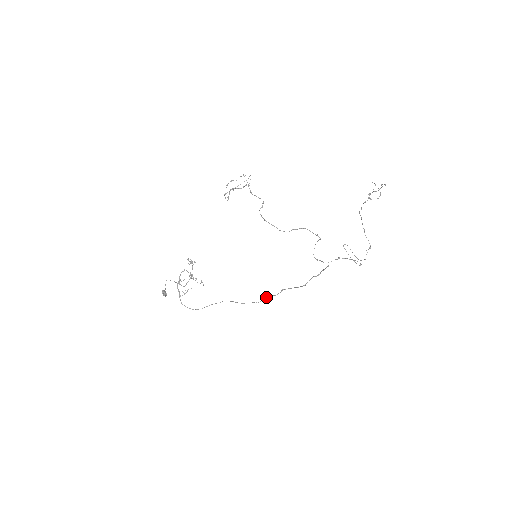
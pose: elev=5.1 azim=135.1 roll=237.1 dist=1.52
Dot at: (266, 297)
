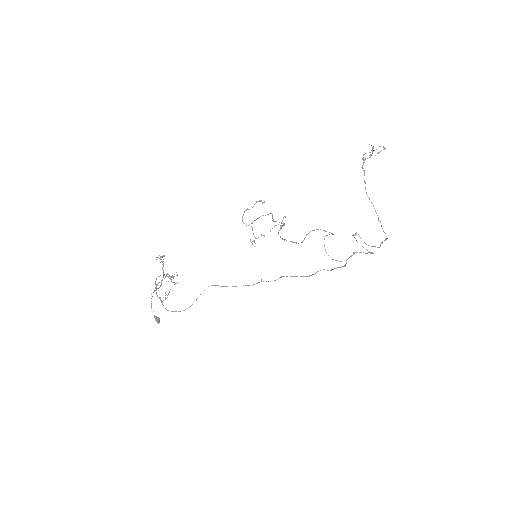
Dot at: occluded
